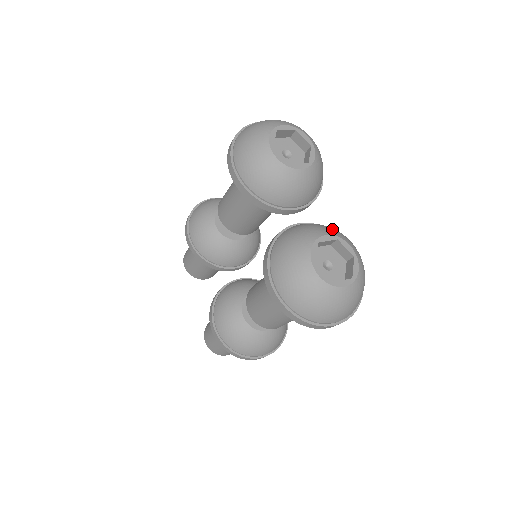
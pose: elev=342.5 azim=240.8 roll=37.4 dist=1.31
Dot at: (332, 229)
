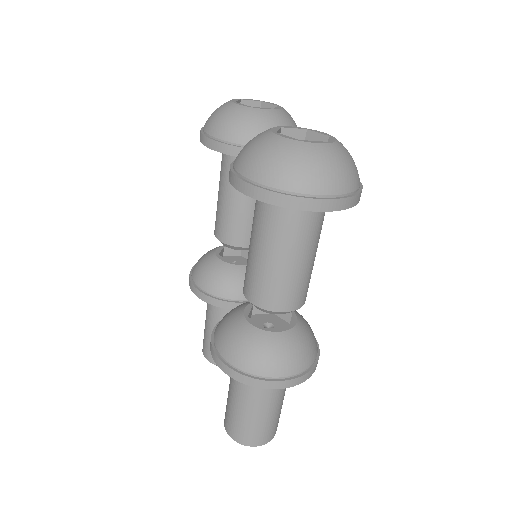
Dot at: occluded
